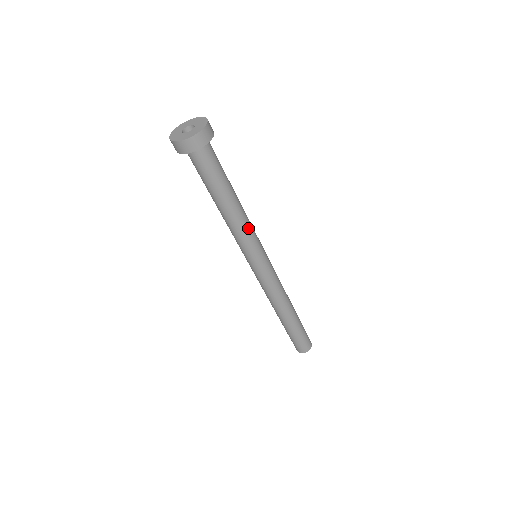
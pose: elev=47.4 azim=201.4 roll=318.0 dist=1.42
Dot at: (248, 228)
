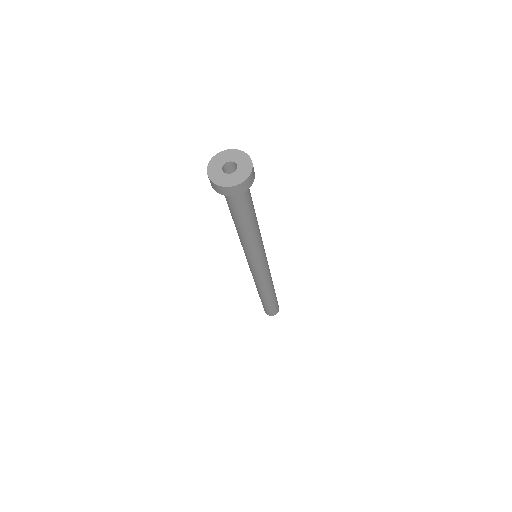
Dot at: (260, 238)
